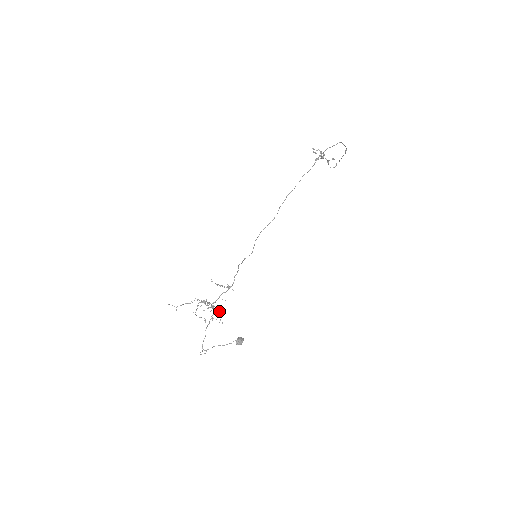
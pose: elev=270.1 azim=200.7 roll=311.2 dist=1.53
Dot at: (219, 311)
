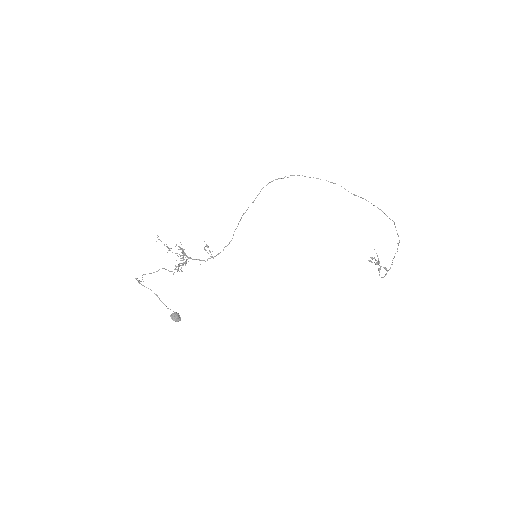
Dot at: (186, 261)
